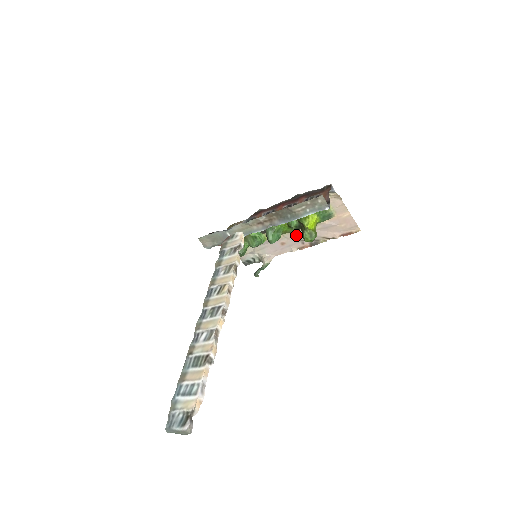
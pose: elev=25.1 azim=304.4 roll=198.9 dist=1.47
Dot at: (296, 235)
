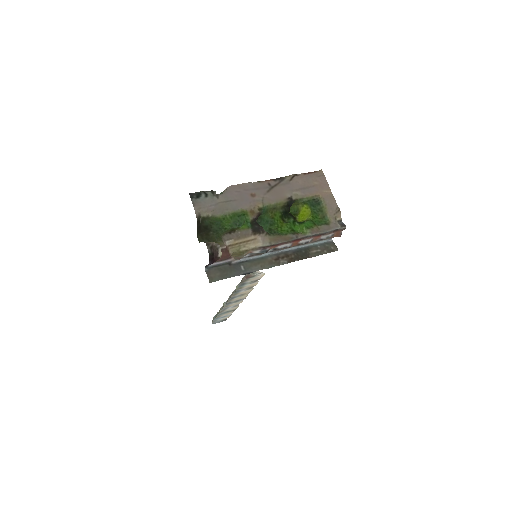
Dot at: (274, 197)
